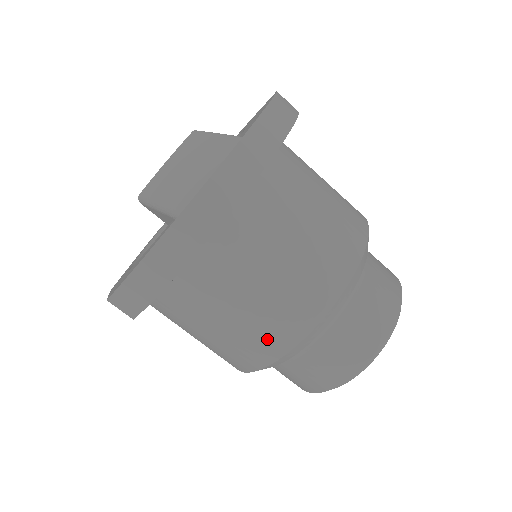
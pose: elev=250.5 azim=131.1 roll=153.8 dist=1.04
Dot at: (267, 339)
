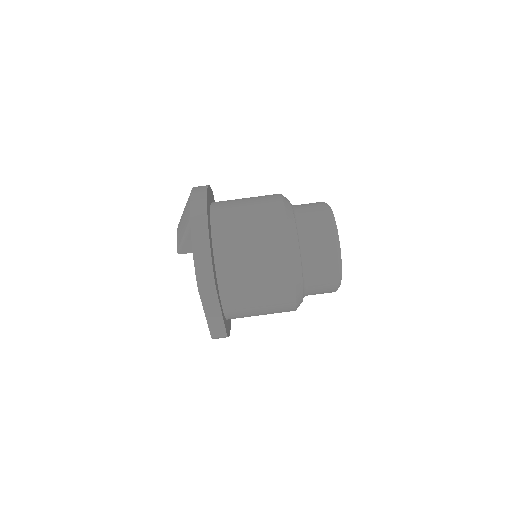
Dot at: (276, 245)
